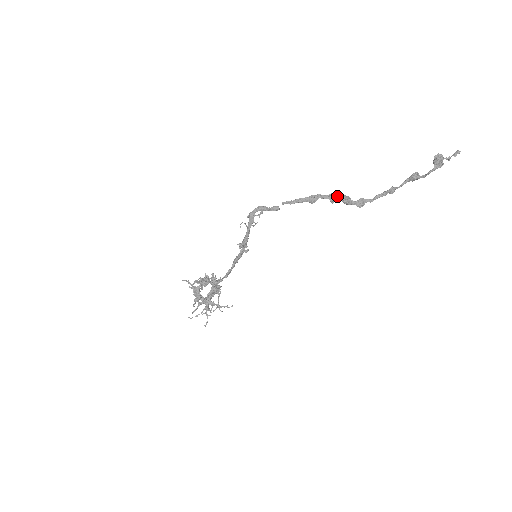
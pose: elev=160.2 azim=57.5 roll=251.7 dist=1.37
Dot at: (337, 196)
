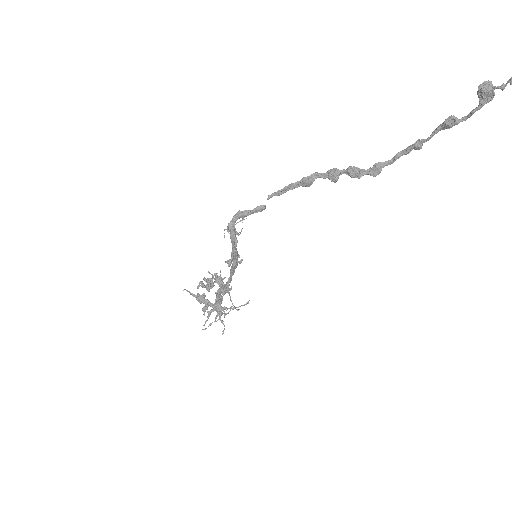
Dot at: (339, 172)
